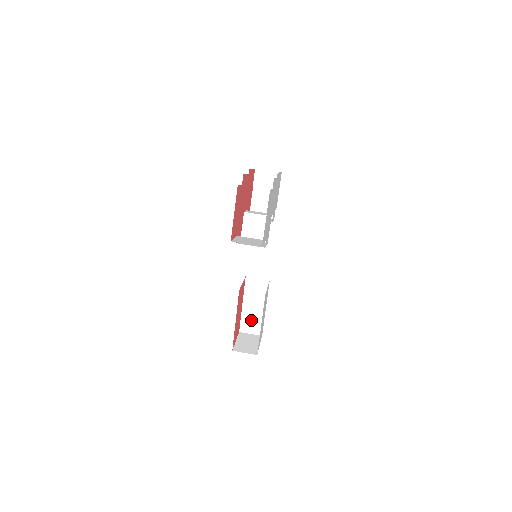
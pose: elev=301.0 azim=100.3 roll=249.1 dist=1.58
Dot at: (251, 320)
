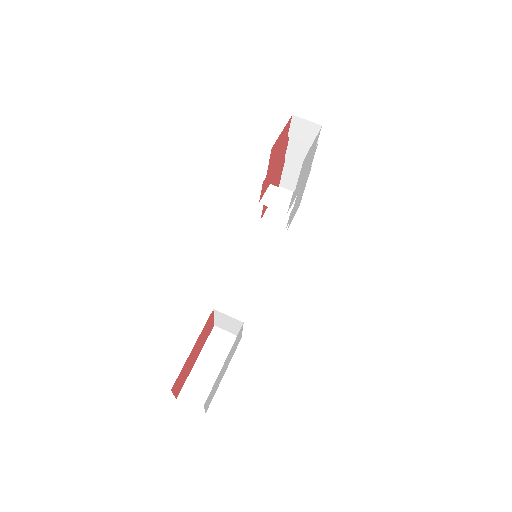
Dot at: (199, 386)
